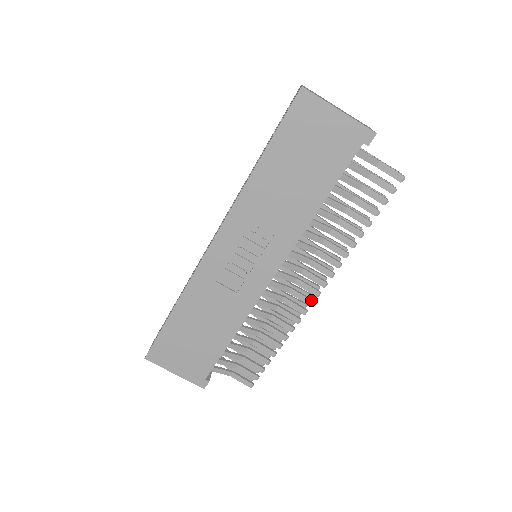
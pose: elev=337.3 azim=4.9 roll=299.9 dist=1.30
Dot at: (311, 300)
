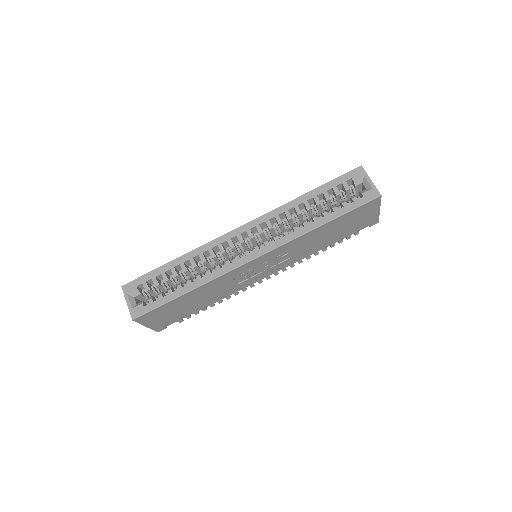
Dot at: occluded
